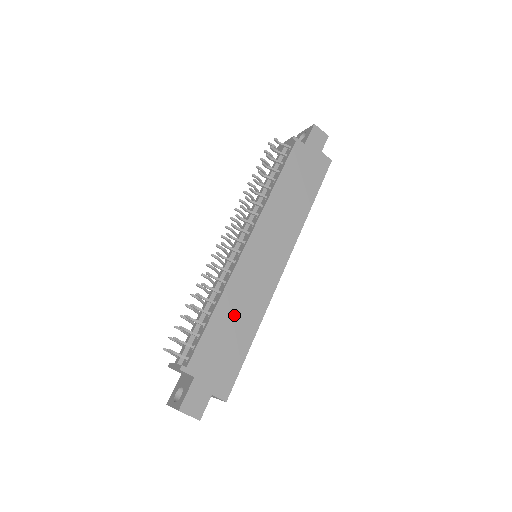
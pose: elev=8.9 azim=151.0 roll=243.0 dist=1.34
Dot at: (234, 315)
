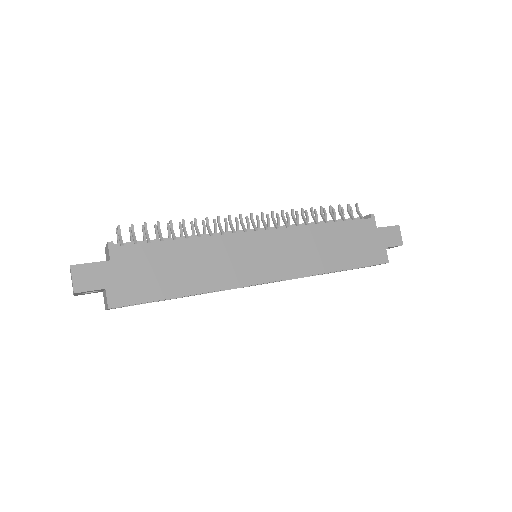
Dot at: (191, 261)
